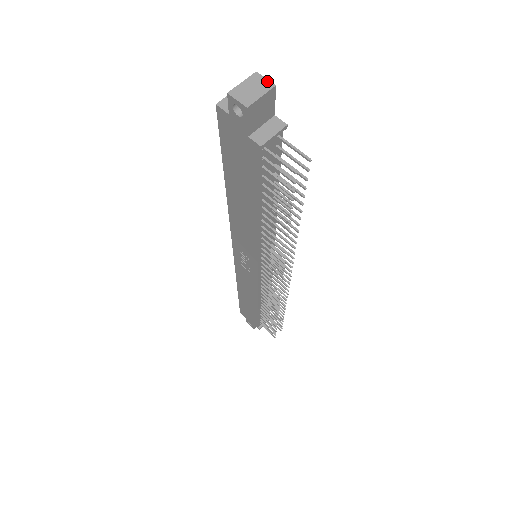
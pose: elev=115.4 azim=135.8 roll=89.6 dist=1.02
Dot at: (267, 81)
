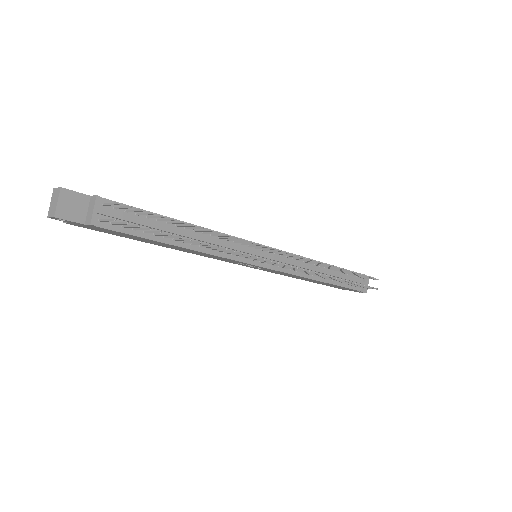
Dot at: (57, 189)
